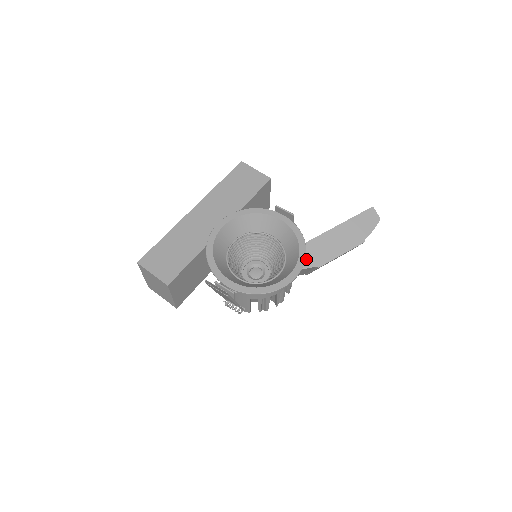
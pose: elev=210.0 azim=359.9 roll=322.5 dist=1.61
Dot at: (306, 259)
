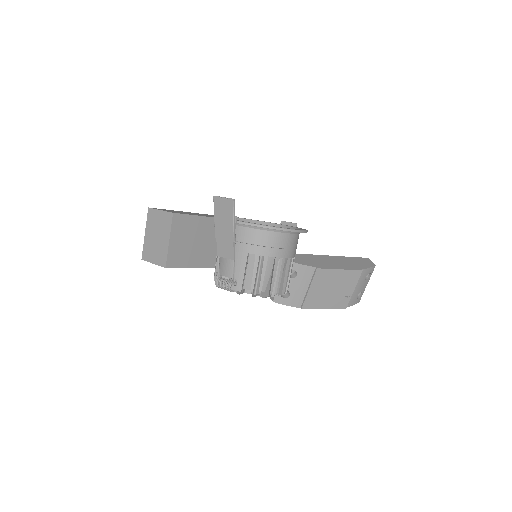
Dot at: (305, 261)
